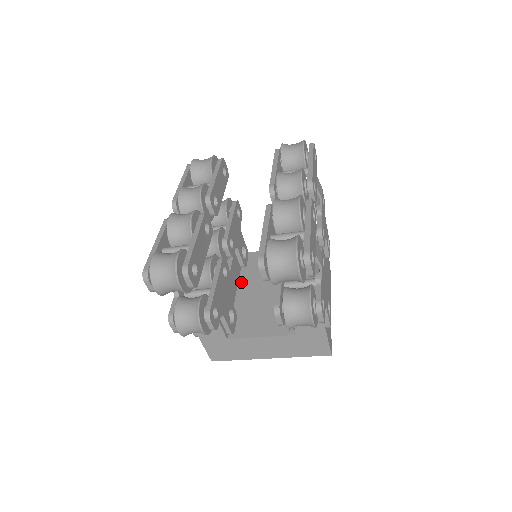
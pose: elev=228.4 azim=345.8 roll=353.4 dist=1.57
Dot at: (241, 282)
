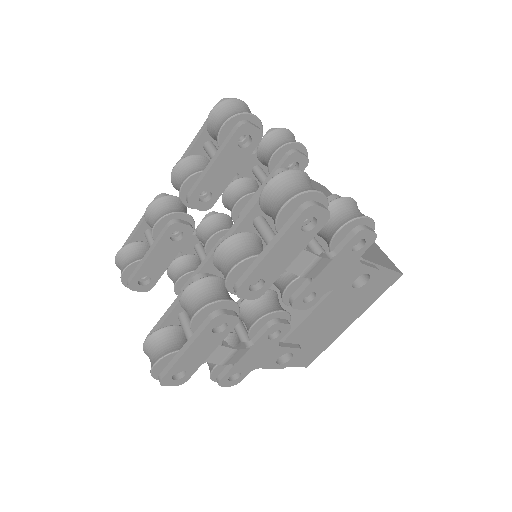
Dot at: occluded
